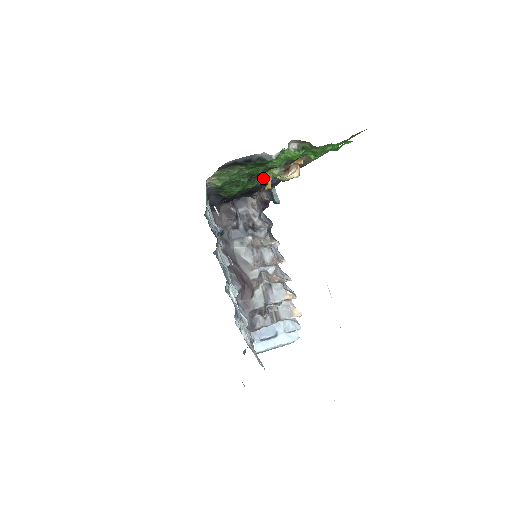
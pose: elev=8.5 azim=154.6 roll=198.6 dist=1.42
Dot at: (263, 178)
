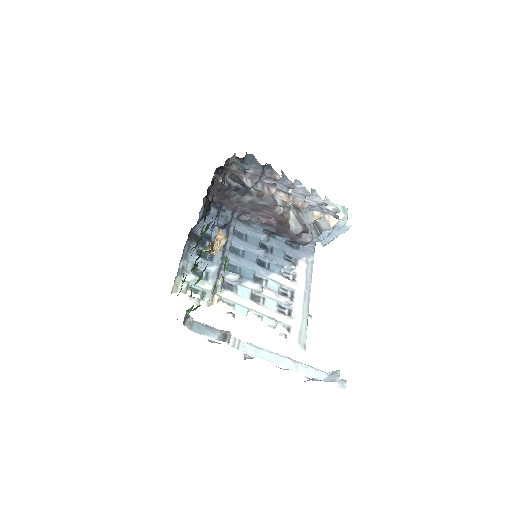
Dot at: occluded
